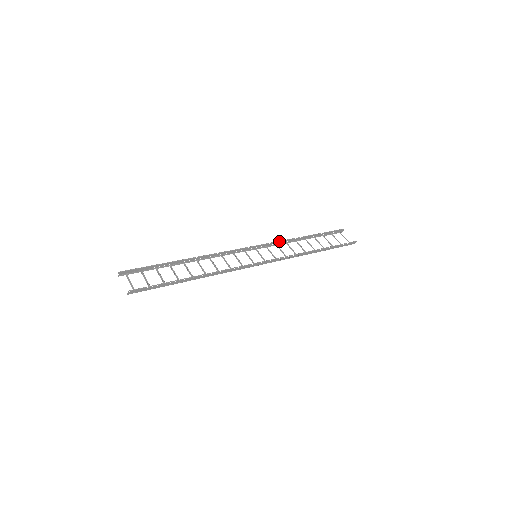
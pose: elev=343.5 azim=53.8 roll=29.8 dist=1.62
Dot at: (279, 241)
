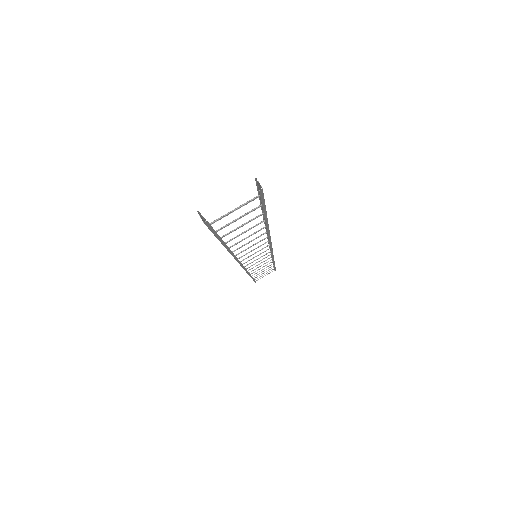
Dot at: occluded
